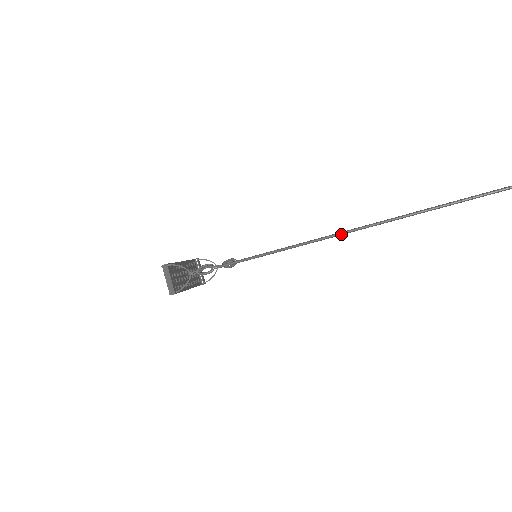
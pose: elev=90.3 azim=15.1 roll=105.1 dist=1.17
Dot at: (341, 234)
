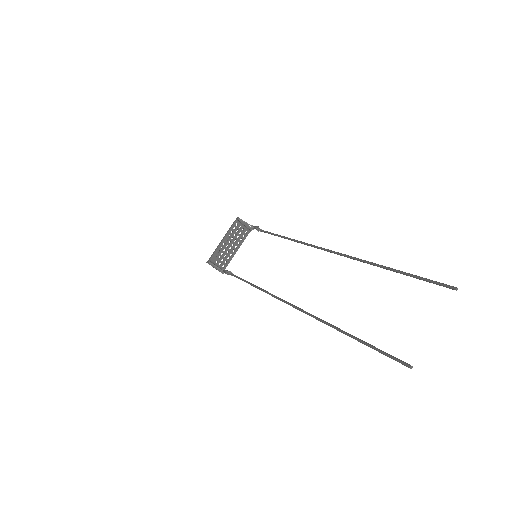
Dot at: (276, 298)
